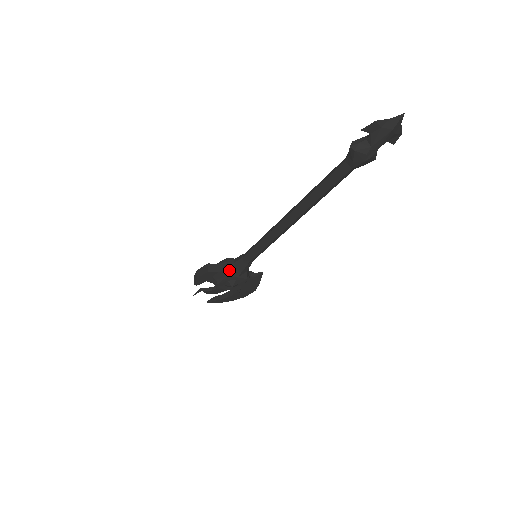
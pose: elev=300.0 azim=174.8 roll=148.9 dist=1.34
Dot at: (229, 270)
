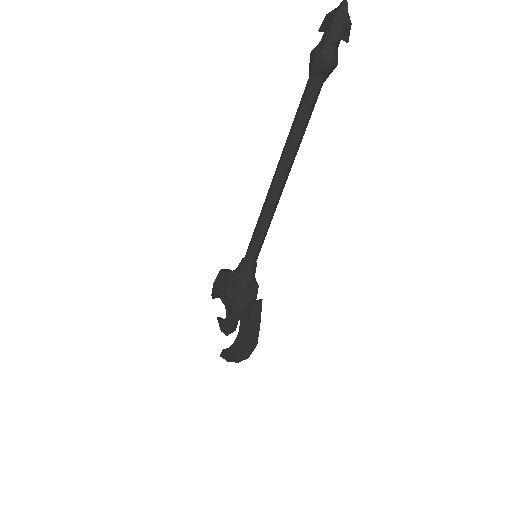
Dot at: (233, 271)
